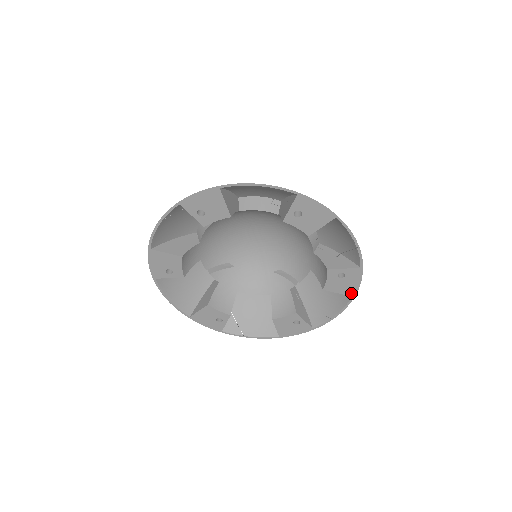
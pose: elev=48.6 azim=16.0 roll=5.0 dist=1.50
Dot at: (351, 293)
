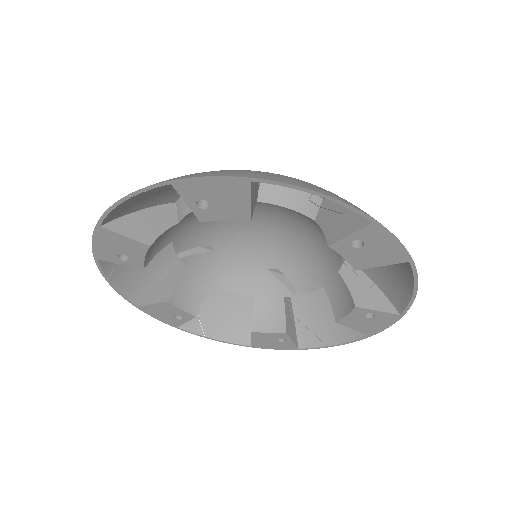
Dot at: (369, 332)
